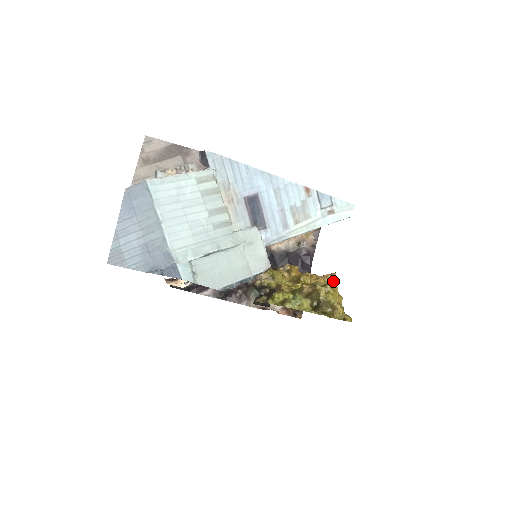
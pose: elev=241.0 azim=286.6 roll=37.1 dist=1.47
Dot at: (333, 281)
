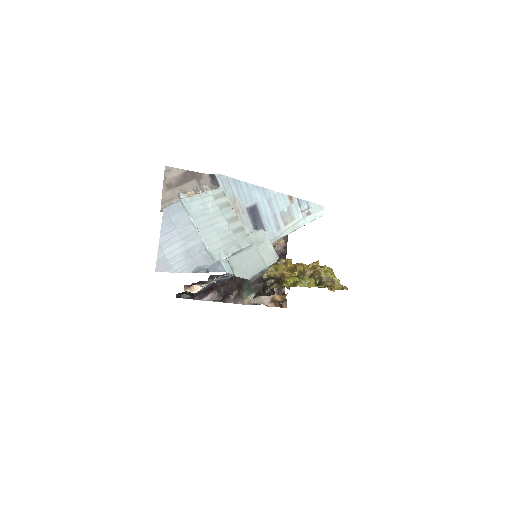
Dot at: occluded
